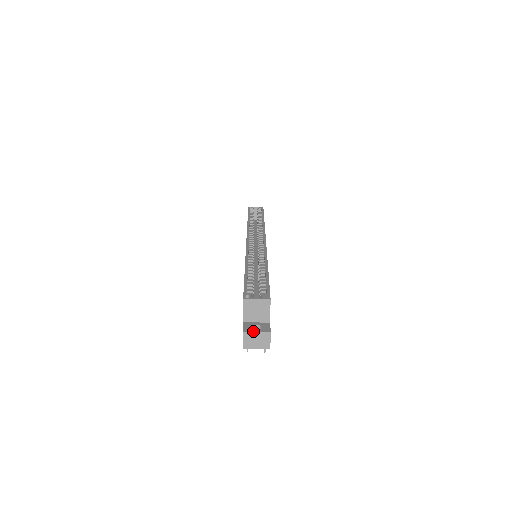
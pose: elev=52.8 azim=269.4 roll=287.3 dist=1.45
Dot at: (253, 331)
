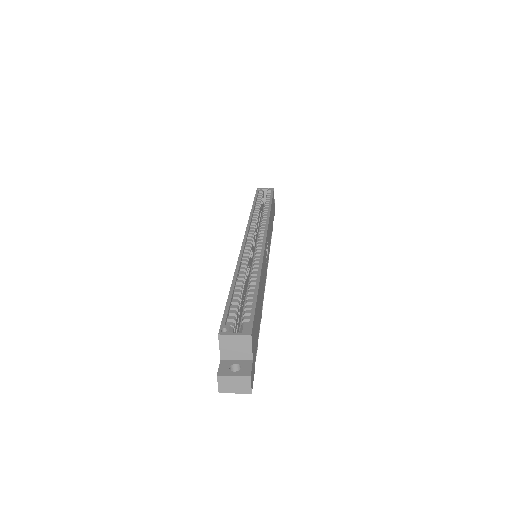
Dot at: (229, 374)
